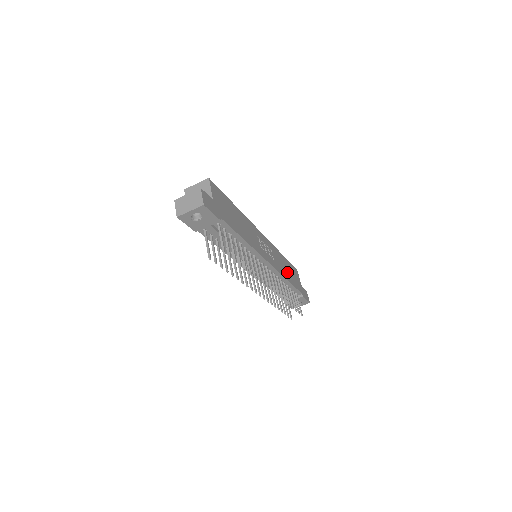
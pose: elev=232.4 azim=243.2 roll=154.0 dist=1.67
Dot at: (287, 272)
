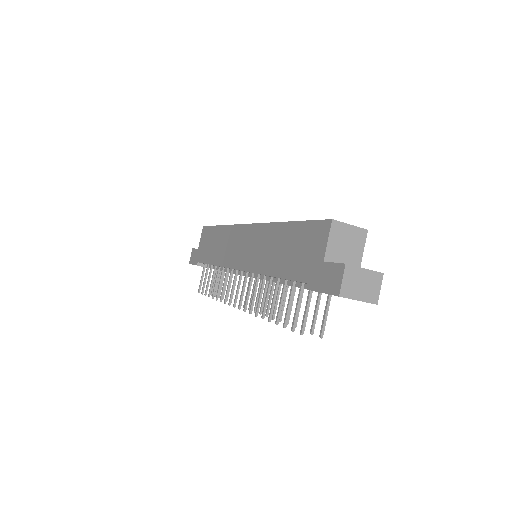
Dot at: occluded
